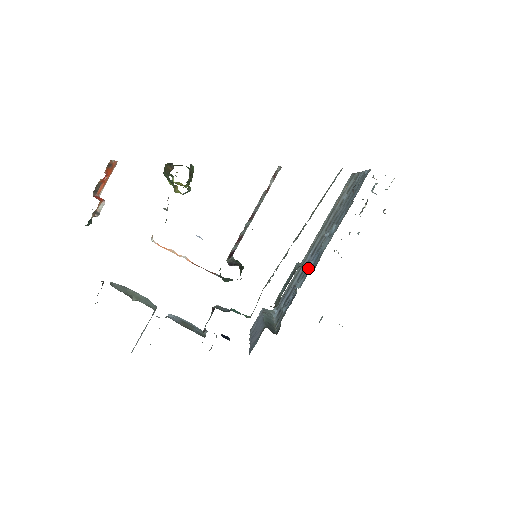
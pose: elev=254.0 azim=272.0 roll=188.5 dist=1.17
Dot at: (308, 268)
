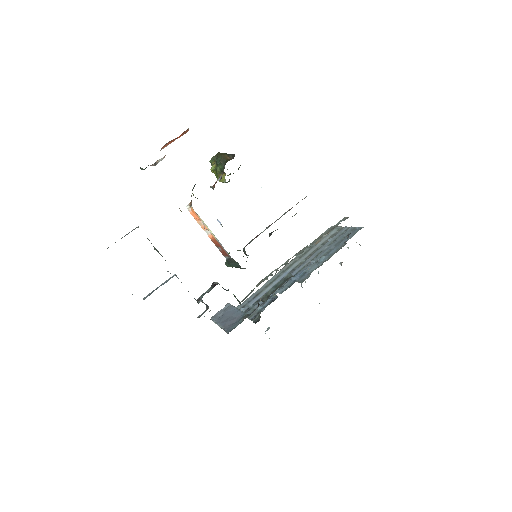
Dot at: occluded
